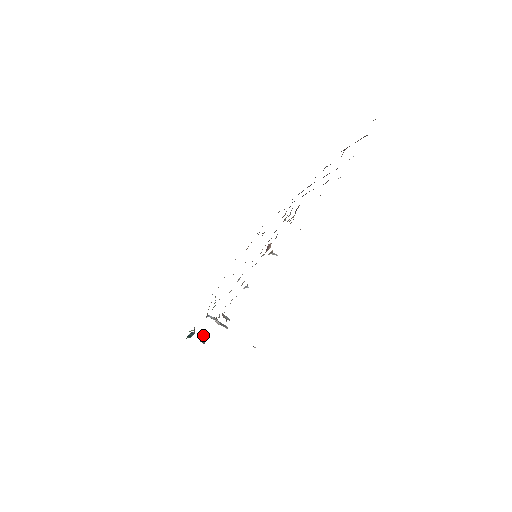
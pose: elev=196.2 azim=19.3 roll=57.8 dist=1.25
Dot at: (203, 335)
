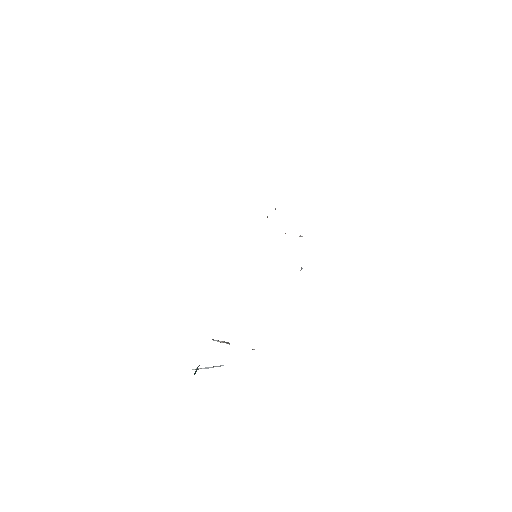
Dot at: (199, 368)
